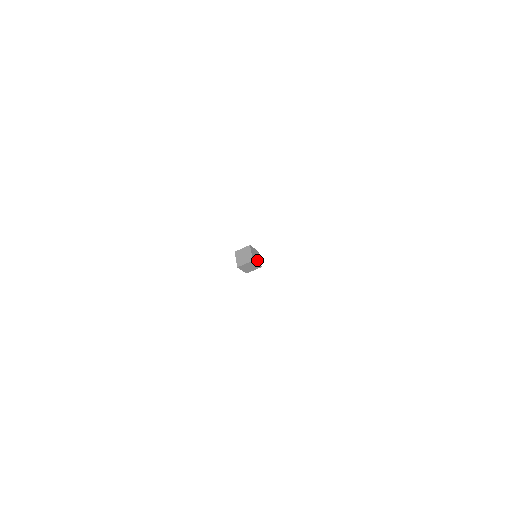
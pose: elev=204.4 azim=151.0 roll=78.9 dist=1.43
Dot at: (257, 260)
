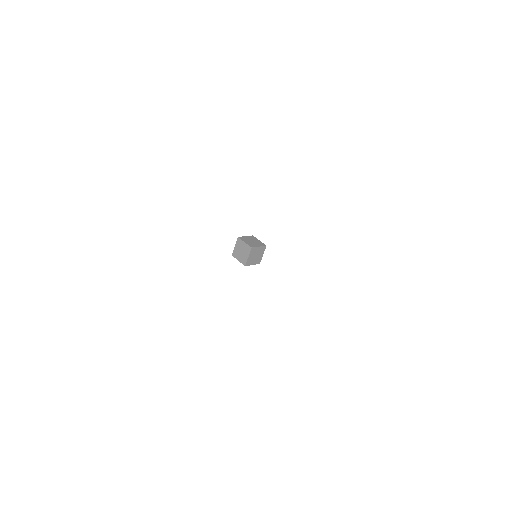
Dot at: (255, 260)
